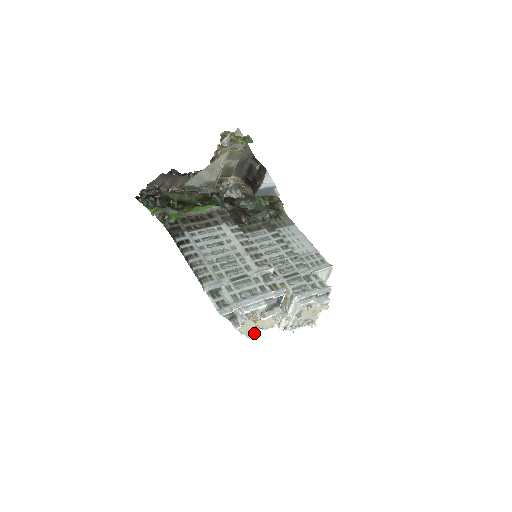
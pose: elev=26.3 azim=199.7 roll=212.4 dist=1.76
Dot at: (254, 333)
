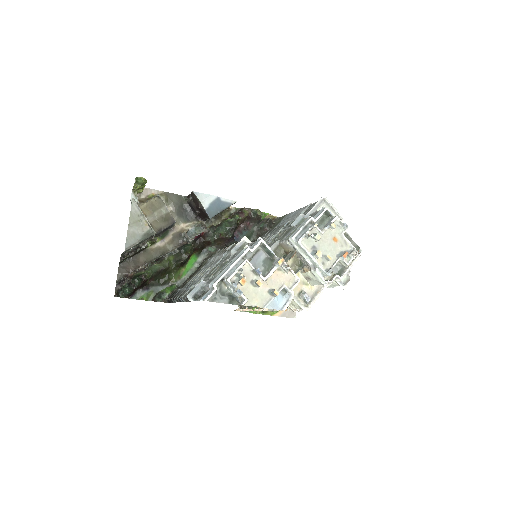
Dot at: (284, 302)
